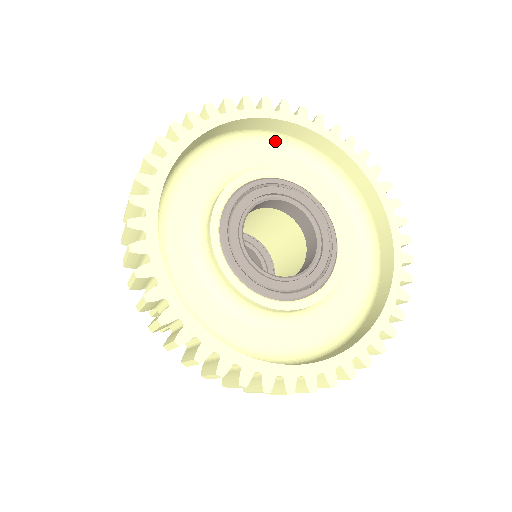
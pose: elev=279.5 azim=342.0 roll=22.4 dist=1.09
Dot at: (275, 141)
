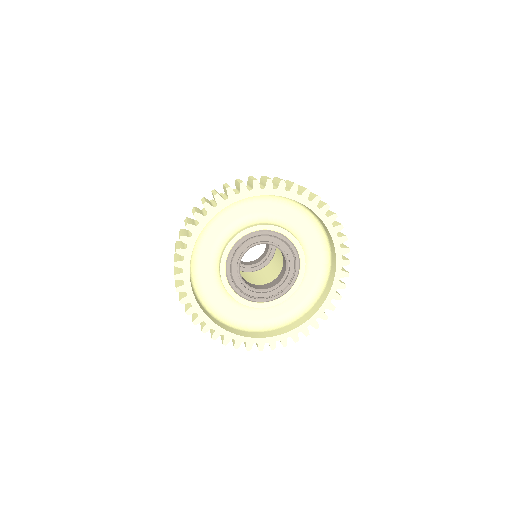
Dot at: (304, 209)
